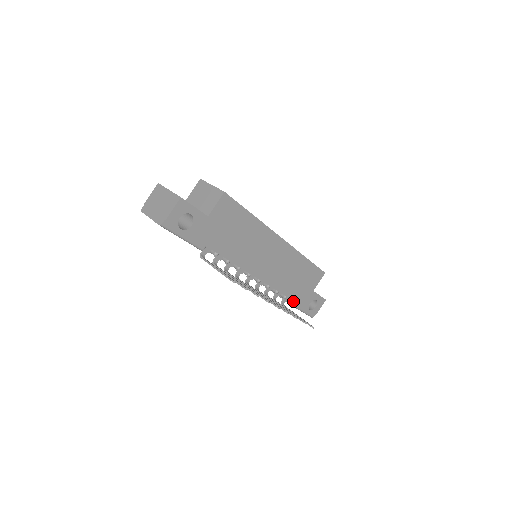
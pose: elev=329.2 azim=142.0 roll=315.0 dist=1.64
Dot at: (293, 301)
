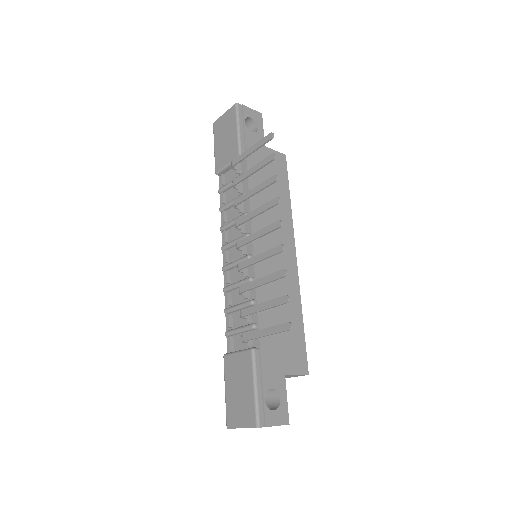
Dot at: (258, 348)
